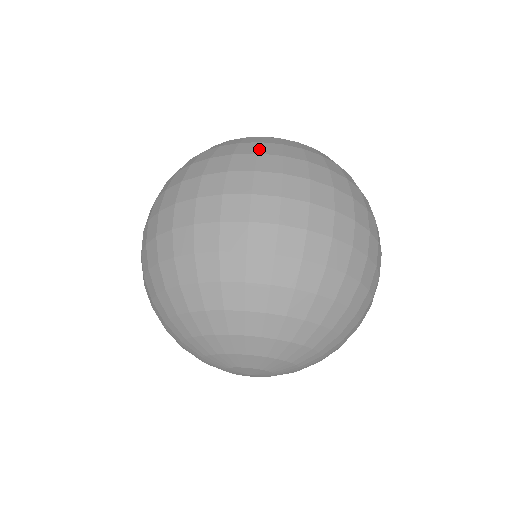
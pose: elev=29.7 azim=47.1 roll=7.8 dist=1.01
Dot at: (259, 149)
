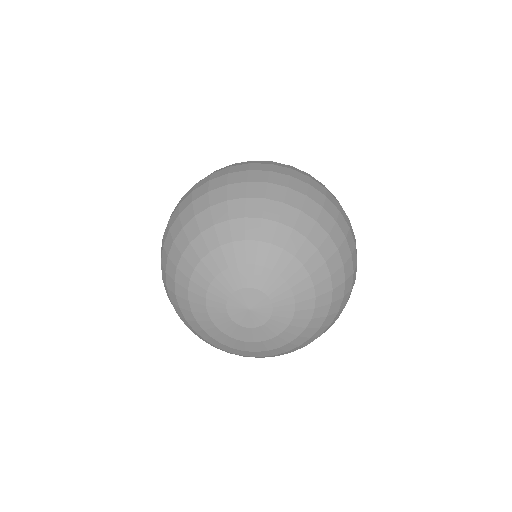
Dot at: occluded
